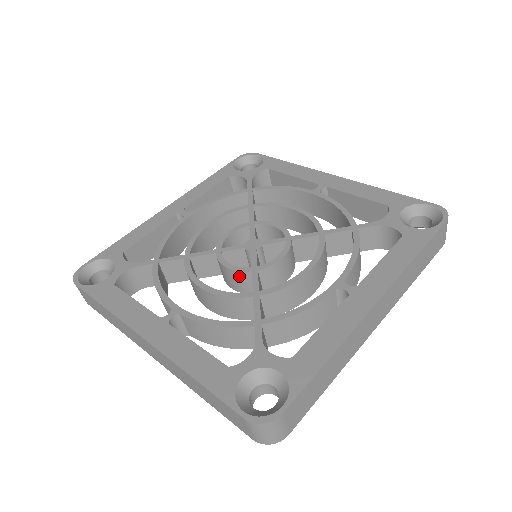
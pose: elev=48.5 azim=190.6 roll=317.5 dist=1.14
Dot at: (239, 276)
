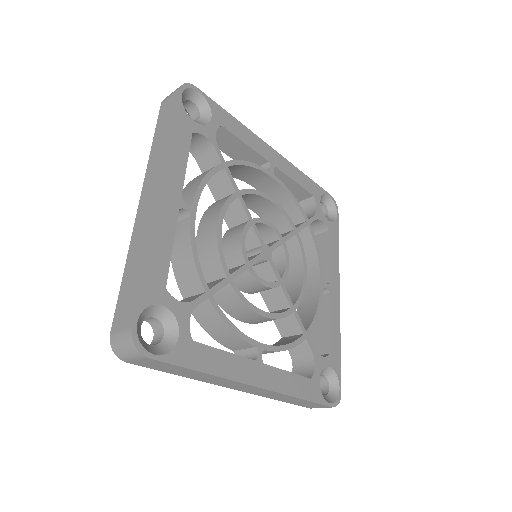
Dot at: (268, 289)
